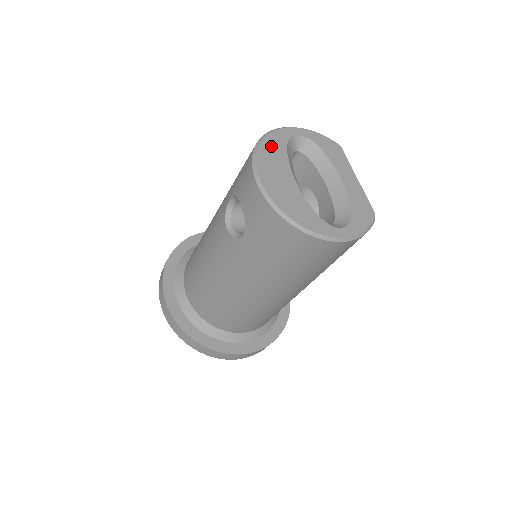
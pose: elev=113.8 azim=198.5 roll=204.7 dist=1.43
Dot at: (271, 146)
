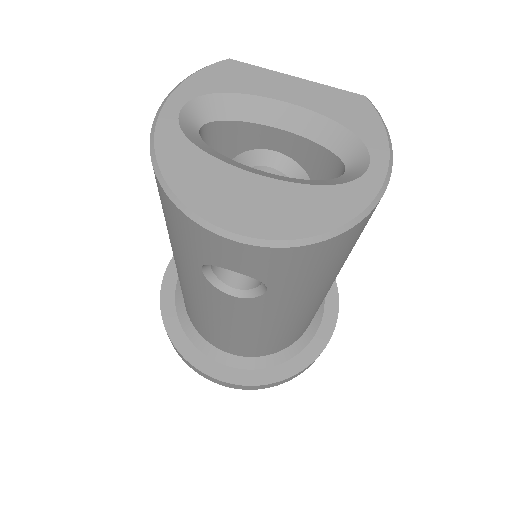
Dot at: (181, 170)
